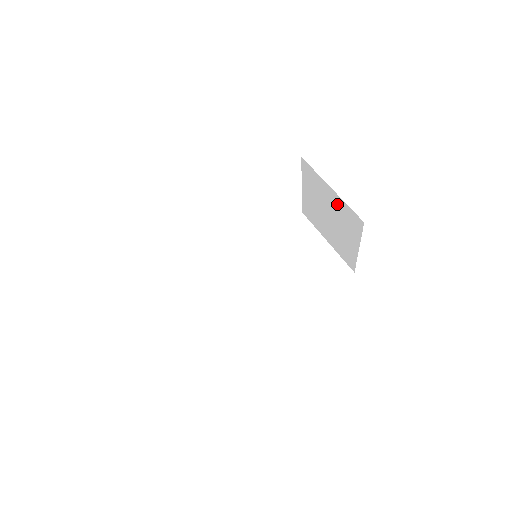
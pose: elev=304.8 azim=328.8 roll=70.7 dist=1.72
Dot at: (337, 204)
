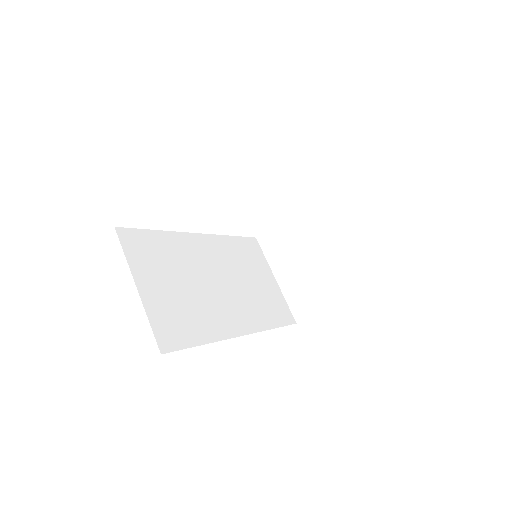
Dot at: (341, 249)
